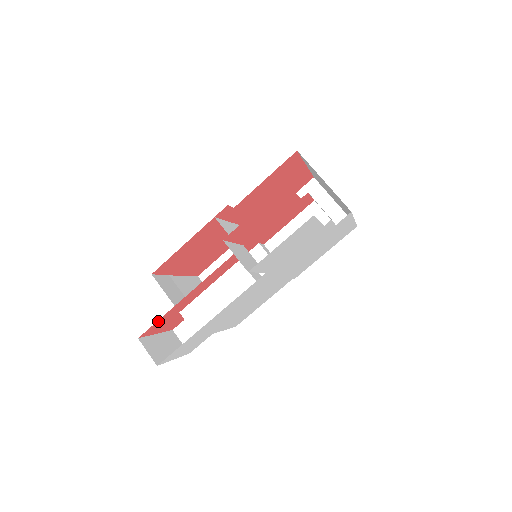
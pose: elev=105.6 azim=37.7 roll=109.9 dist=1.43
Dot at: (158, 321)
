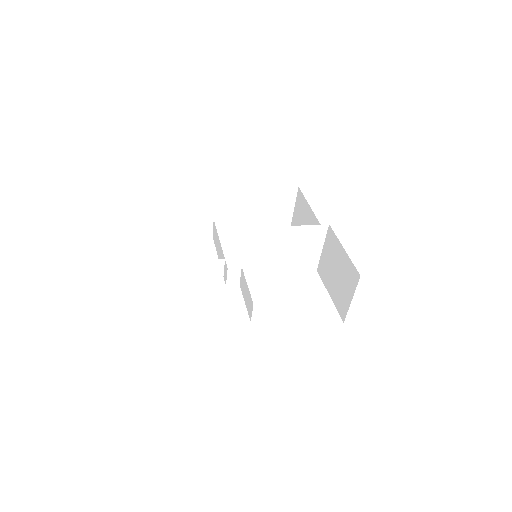
Dot at: occluded
